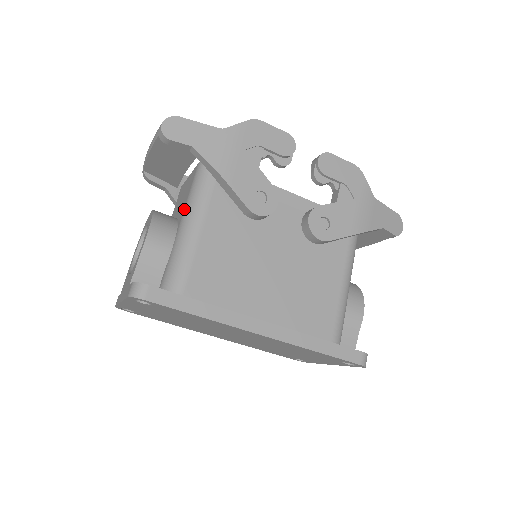
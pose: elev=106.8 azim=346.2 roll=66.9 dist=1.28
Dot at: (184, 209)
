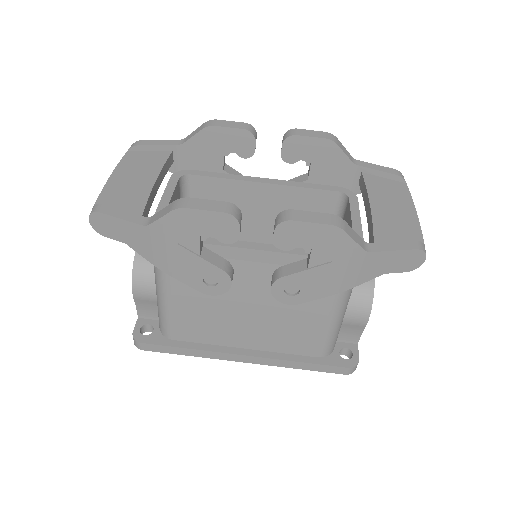
Dot at: occluded
